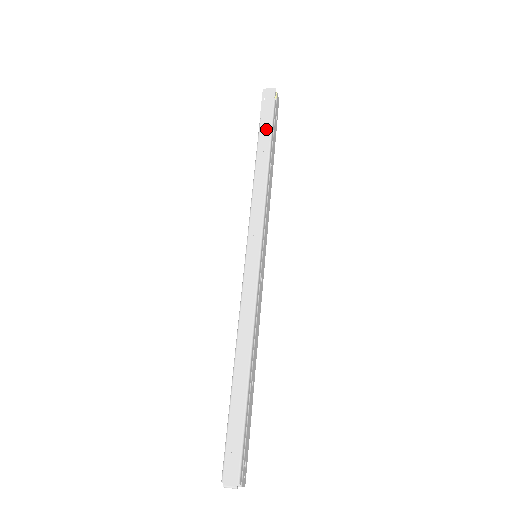
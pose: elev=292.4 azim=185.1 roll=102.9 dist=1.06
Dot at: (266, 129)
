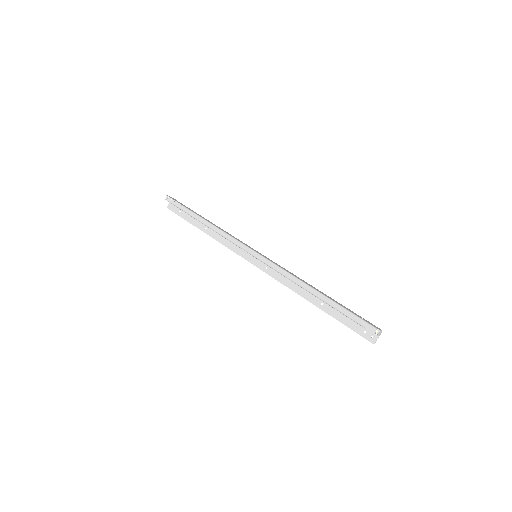
Dot at: (192, 210)
